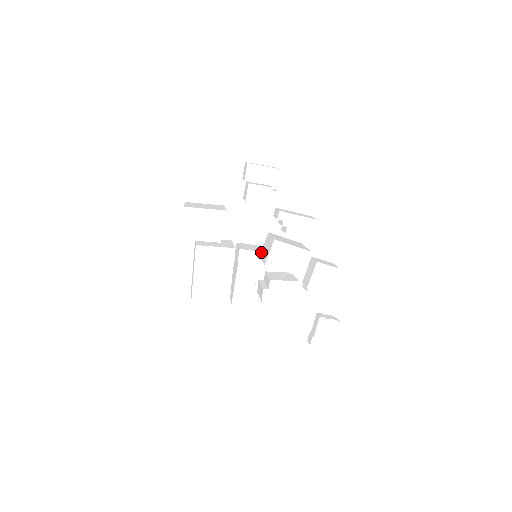
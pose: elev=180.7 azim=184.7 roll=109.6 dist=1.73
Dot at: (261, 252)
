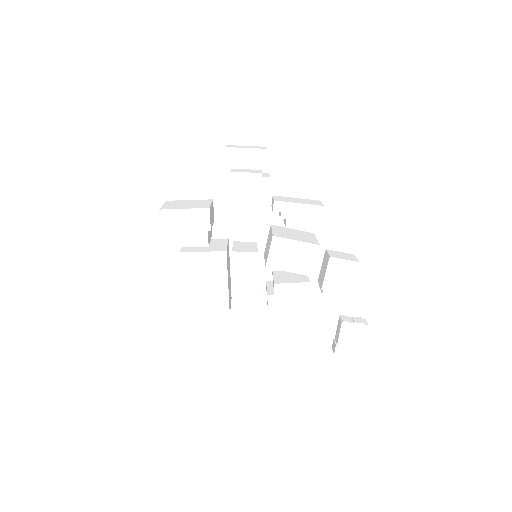
Dot at: (265, 249)
